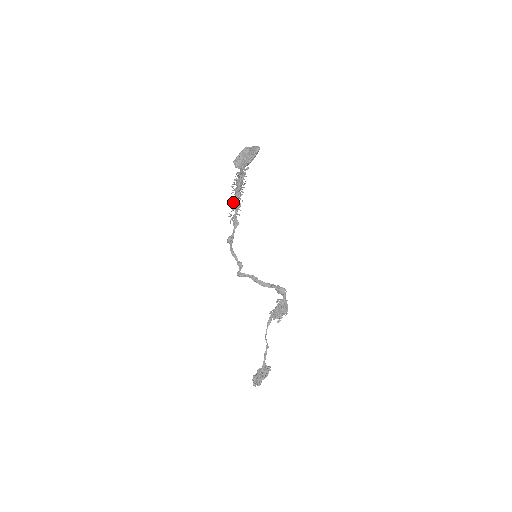
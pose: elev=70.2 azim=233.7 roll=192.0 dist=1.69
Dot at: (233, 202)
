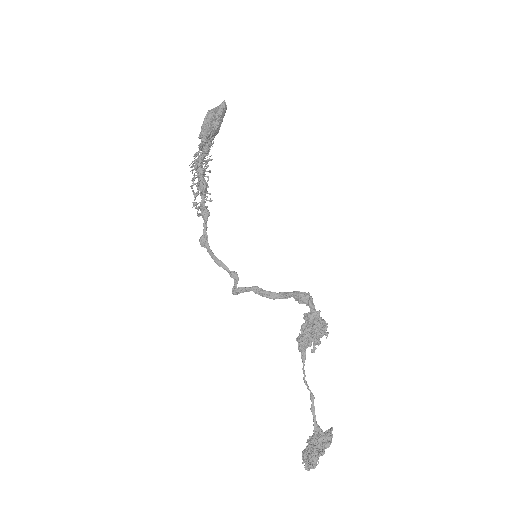
Dot at: (193, 184)
